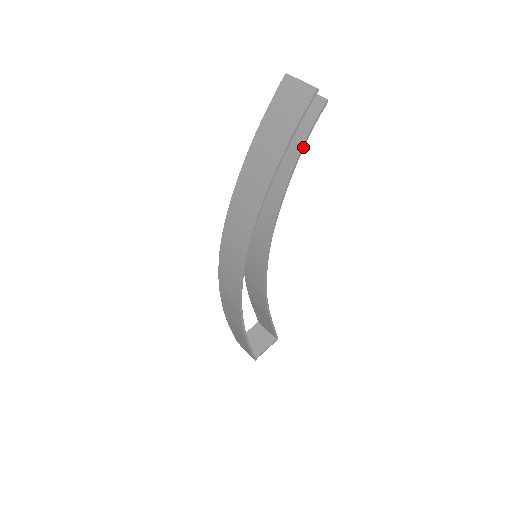
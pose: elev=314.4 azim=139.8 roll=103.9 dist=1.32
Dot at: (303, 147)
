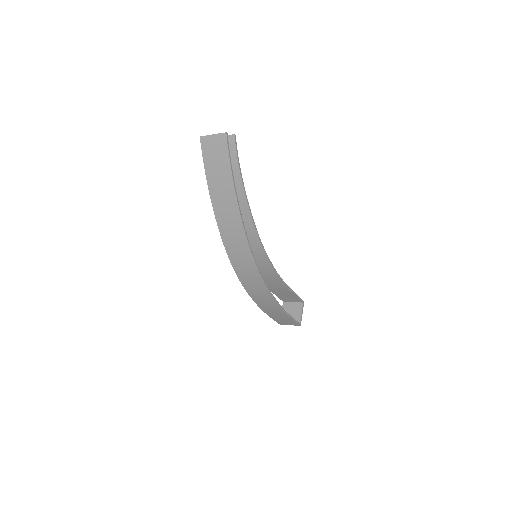
Dot at: (240, 170)
